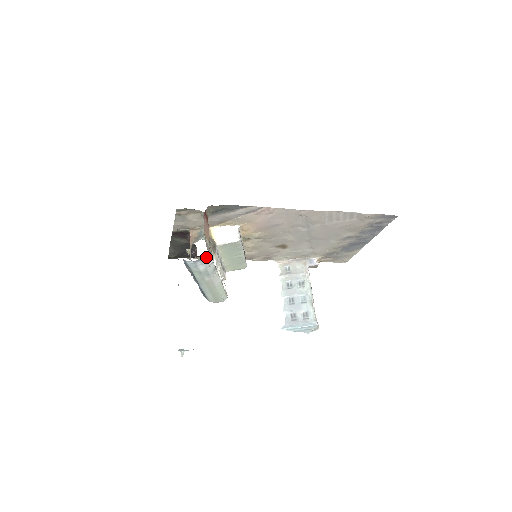
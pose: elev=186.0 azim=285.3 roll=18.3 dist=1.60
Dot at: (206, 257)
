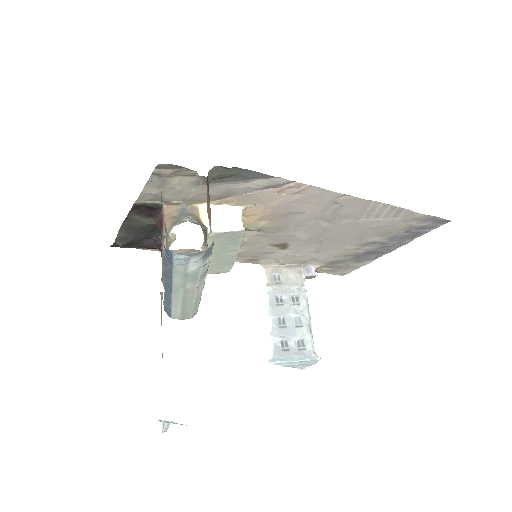
Dot at: (208, 250)
